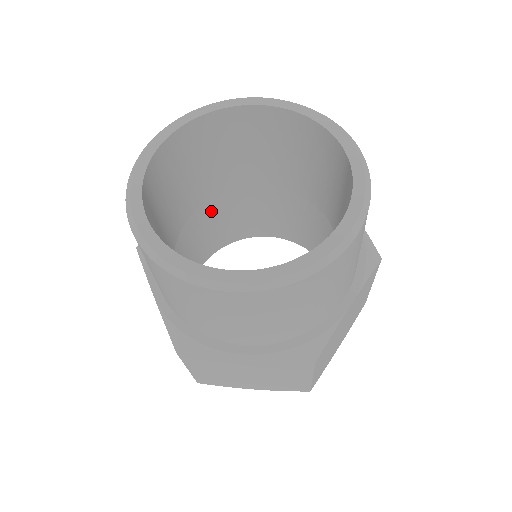
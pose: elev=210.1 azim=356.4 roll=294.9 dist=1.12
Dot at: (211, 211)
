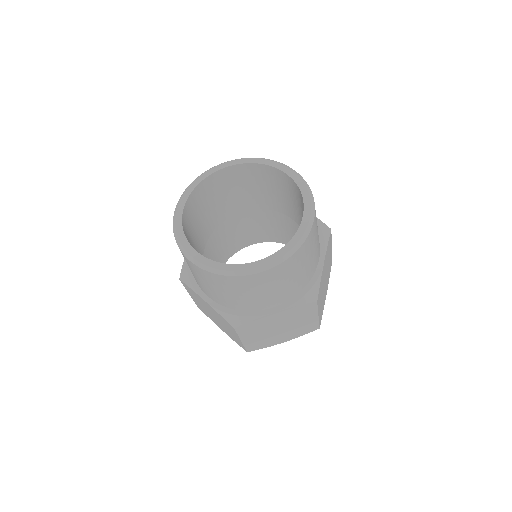
Dot at: (261, 216)
